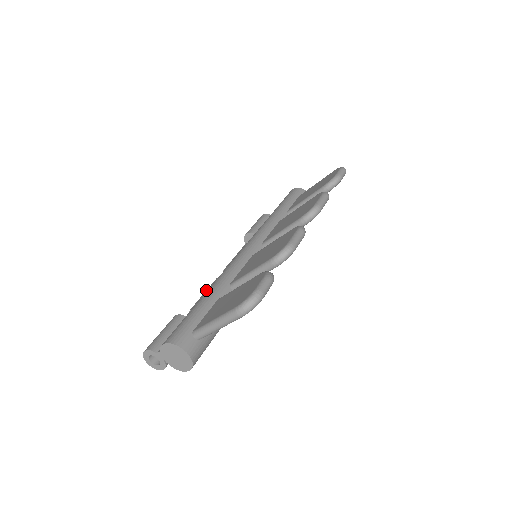
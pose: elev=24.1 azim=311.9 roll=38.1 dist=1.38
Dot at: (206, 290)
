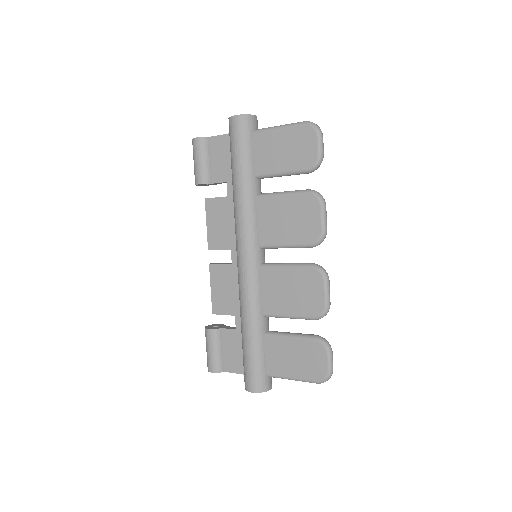
Dot at: (210, 284)
